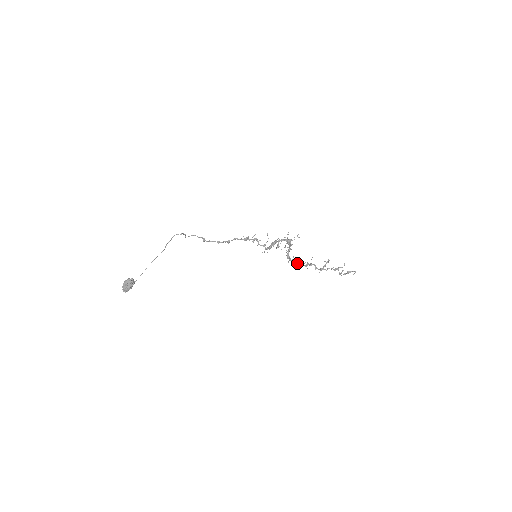
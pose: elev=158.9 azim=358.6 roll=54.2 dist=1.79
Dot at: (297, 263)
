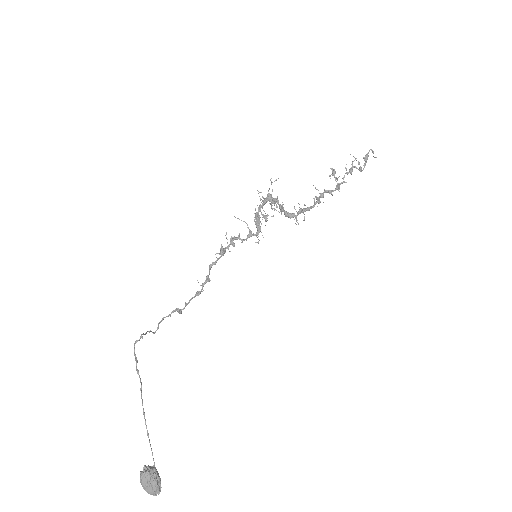
Dot at: occluded
